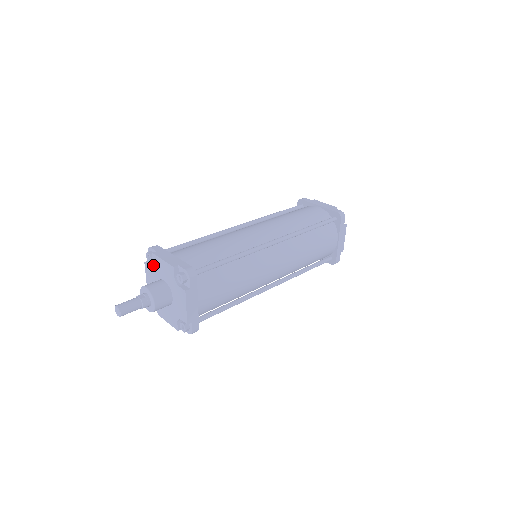
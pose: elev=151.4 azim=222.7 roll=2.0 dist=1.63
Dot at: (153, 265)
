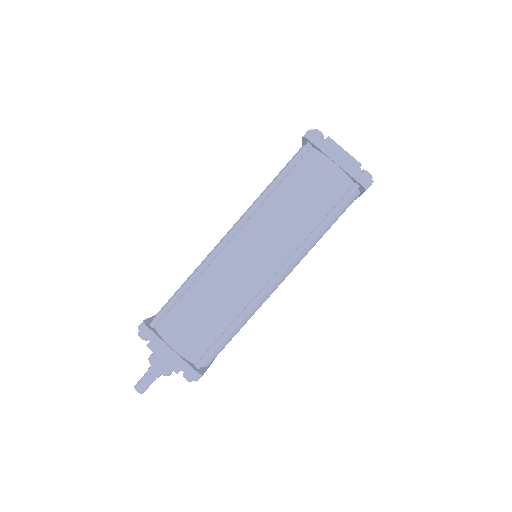
Dot at: occluded
